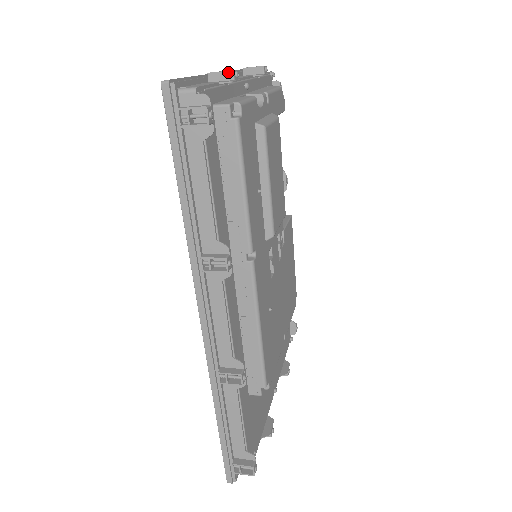
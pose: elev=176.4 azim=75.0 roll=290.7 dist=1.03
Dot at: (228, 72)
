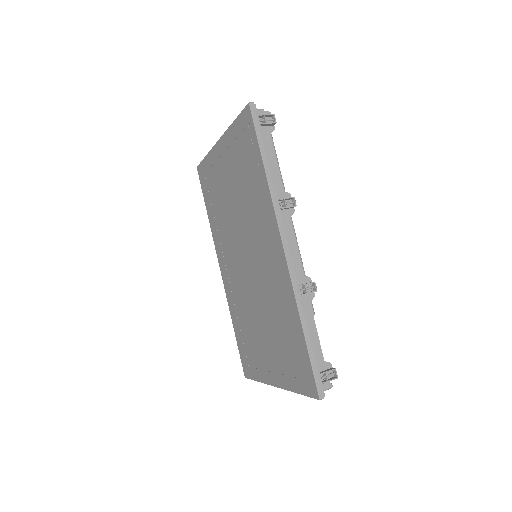
Dot at: occluded
